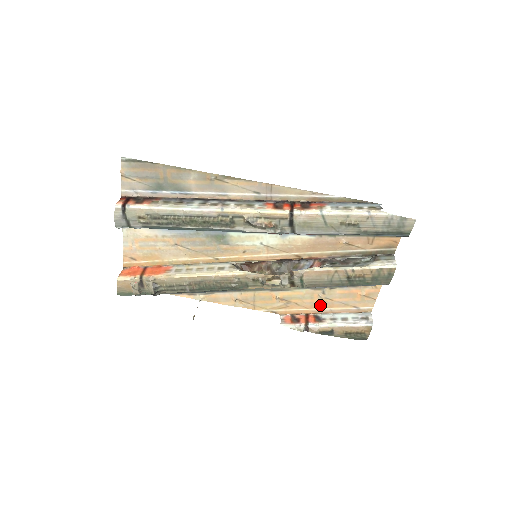
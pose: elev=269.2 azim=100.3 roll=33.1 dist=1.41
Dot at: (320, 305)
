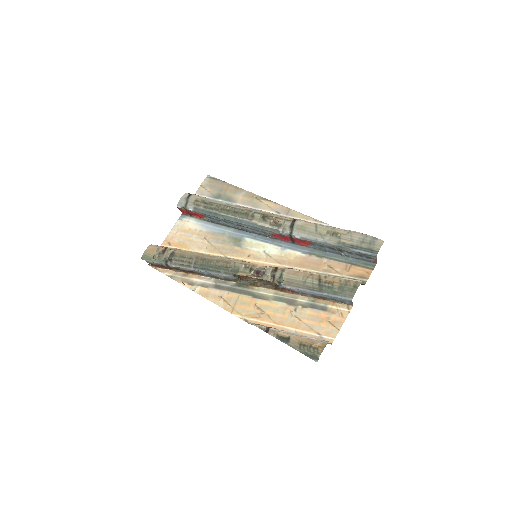
Dot at: (288, 323)
